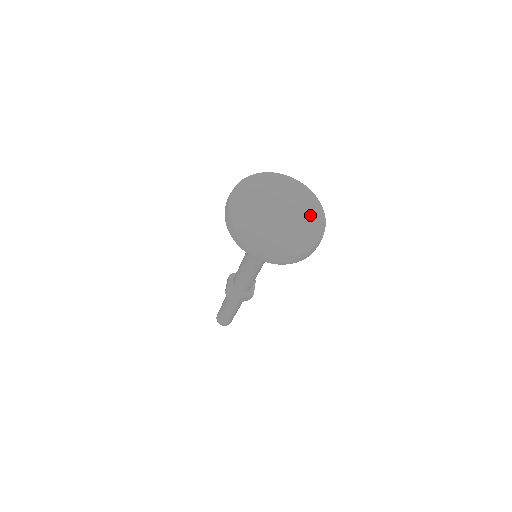
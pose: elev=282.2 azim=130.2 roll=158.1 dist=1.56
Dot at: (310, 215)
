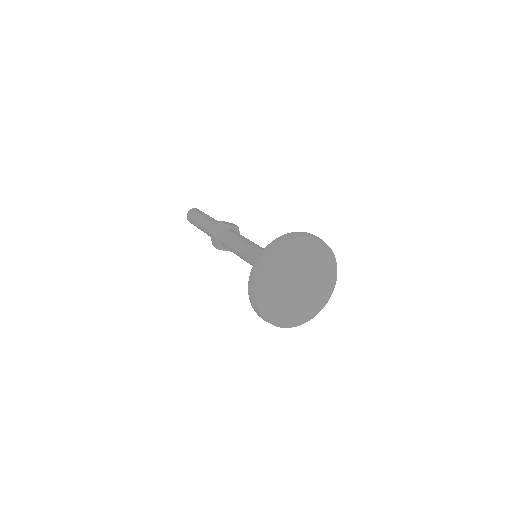
Dot at: (319, 295)
